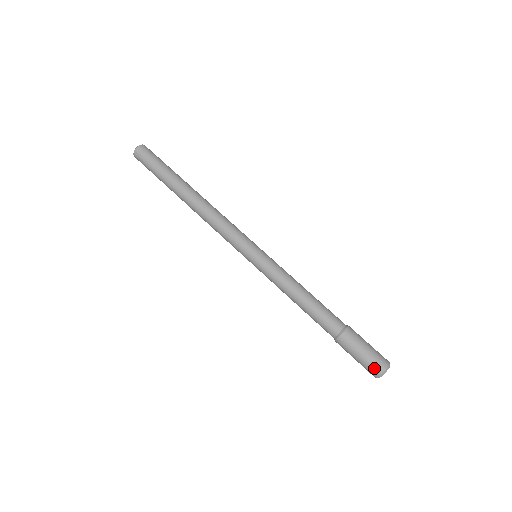
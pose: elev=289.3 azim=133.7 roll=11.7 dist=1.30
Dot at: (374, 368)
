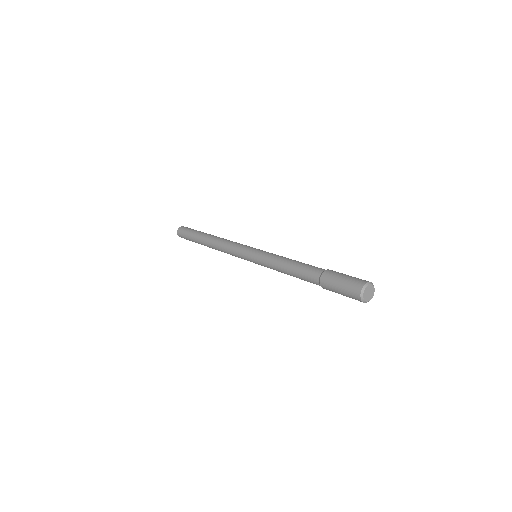
Dot at: (361, 280)
